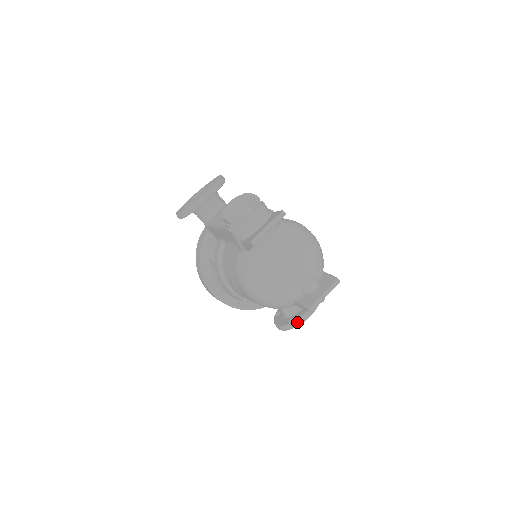
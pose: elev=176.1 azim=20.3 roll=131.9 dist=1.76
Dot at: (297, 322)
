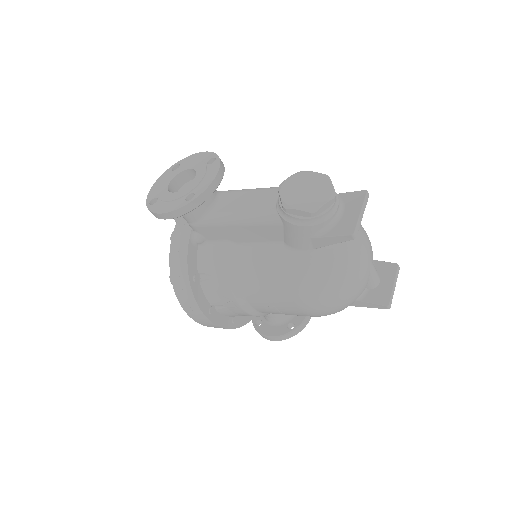
Dot at: (301, 326)
